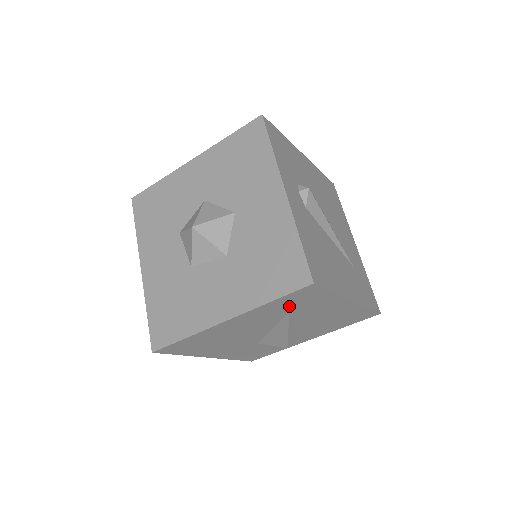
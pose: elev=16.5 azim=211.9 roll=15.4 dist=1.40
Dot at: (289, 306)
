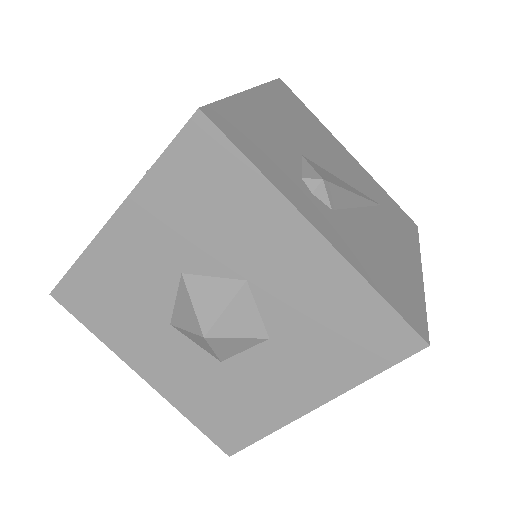
Dot at: occluded
